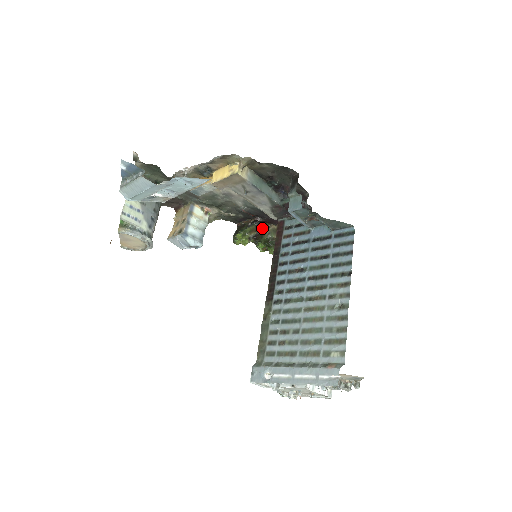
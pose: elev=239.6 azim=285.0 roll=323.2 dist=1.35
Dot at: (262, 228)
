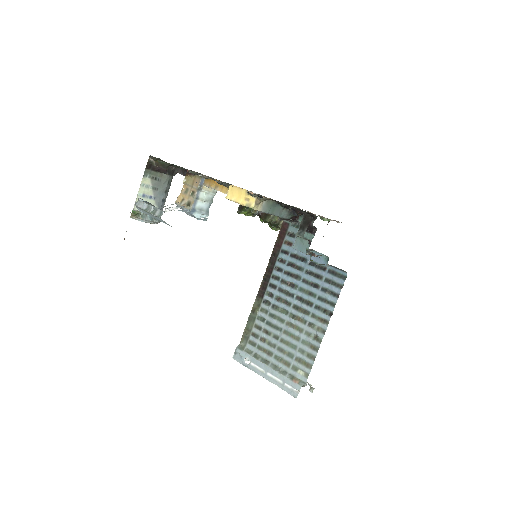
Dot at: occluded
